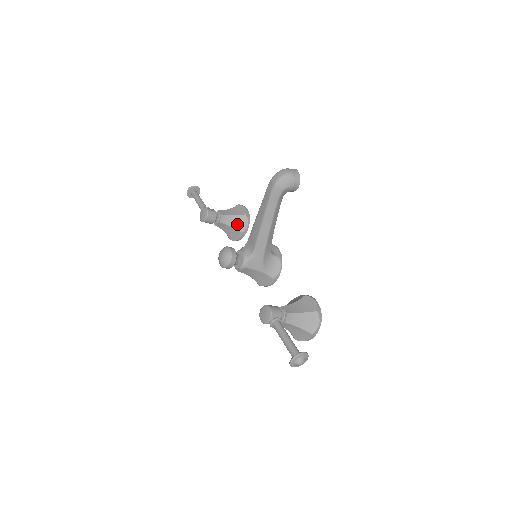
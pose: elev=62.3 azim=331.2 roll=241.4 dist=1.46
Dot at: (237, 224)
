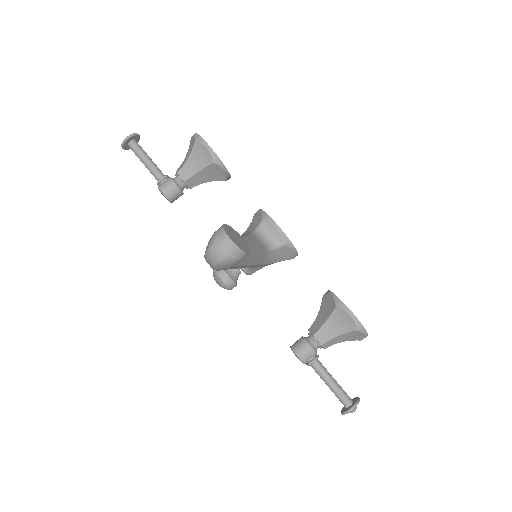
Dot at: (211, 176)
